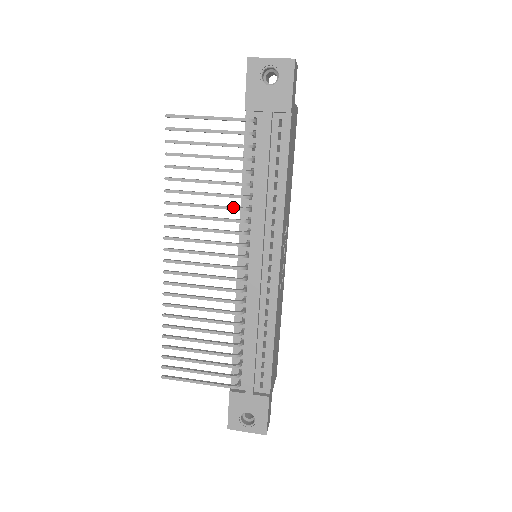
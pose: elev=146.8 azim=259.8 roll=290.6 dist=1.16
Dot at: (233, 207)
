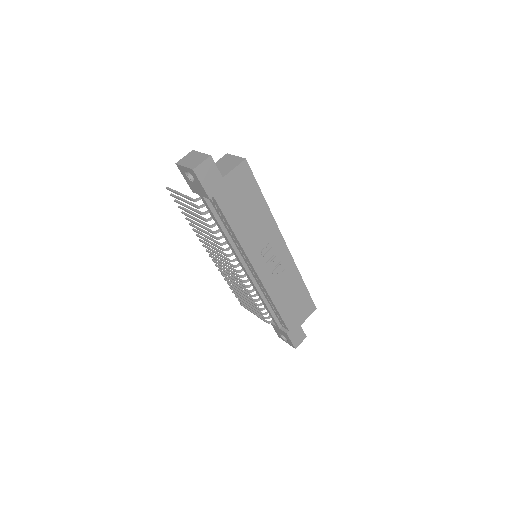
Dot at: (216, 242)
